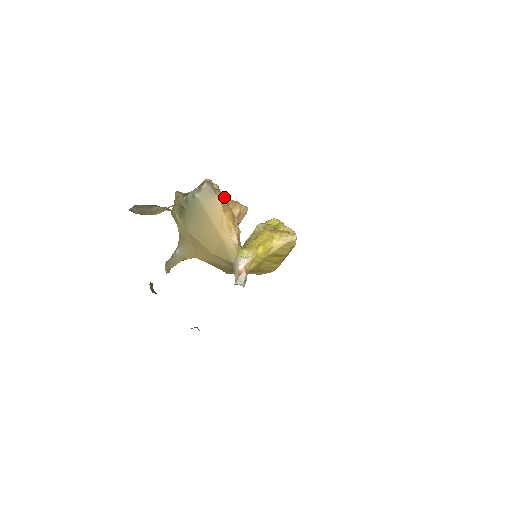
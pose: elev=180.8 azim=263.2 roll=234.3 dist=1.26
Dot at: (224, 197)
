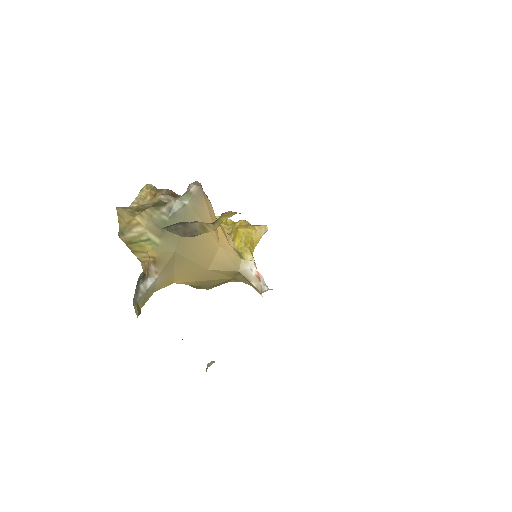
Dot at: occluded
